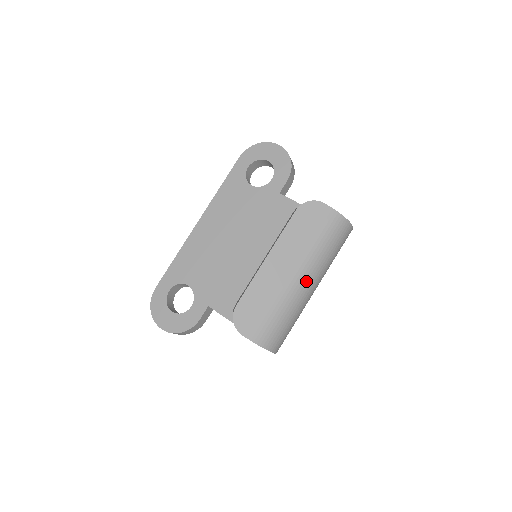
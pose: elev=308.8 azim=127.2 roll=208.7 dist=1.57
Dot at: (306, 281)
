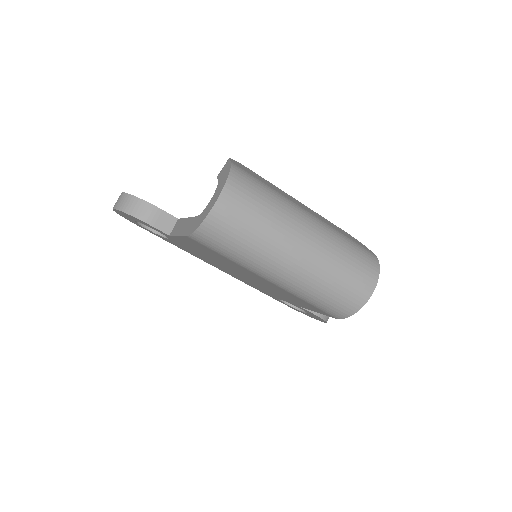
Dot at: (312, 224)
